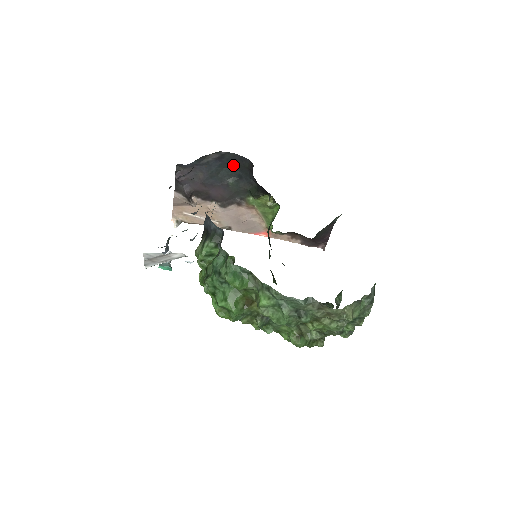
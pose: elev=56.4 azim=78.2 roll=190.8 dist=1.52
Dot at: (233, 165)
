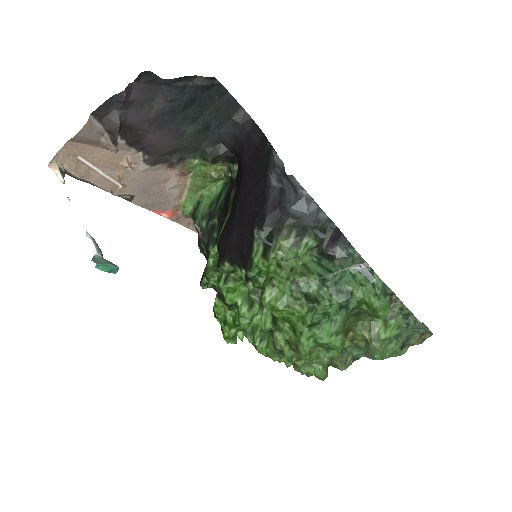
Dot at: (209, 105)
